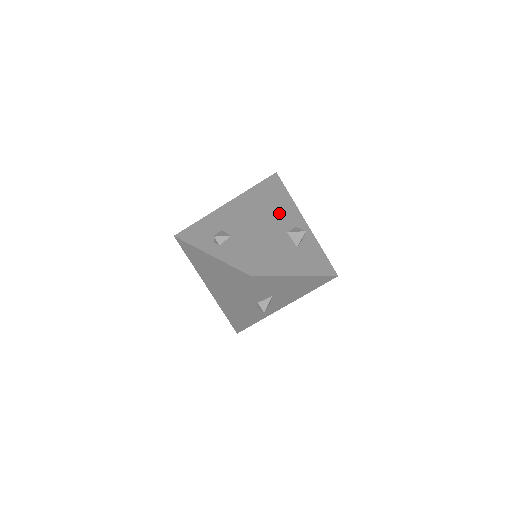
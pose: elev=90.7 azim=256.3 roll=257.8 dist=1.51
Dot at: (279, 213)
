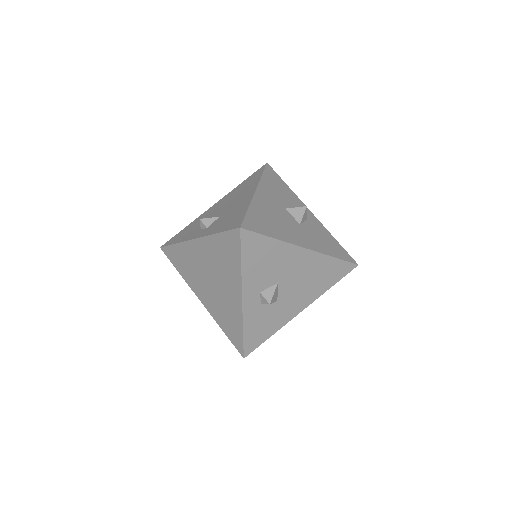
Dot at: (273, 191)
